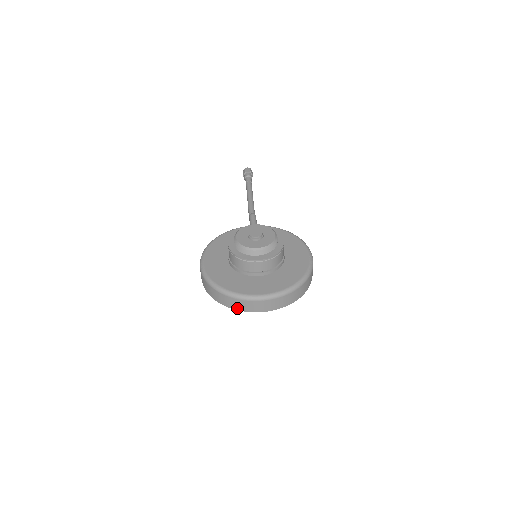
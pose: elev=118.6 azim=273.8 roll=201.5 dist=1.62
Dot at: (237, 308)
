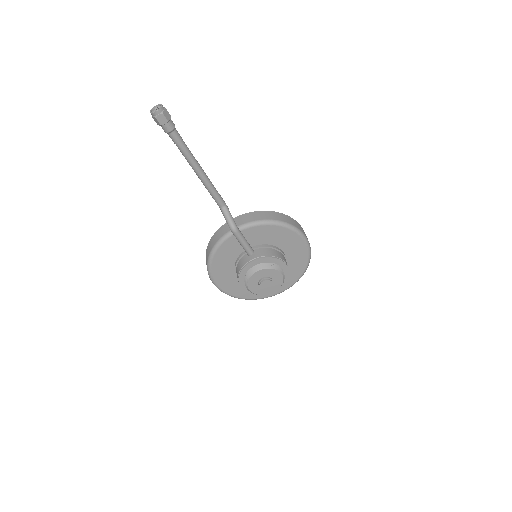
Dot at: occluded
